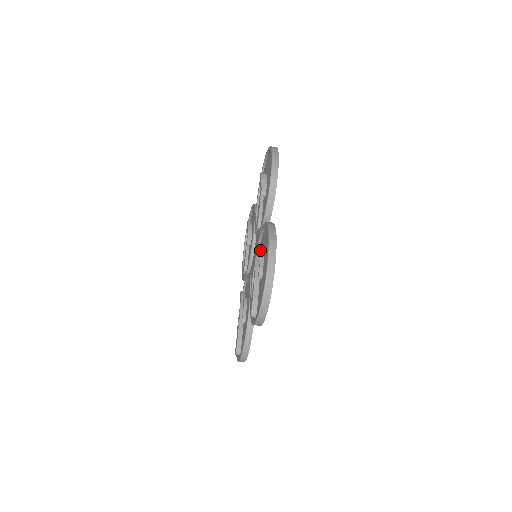
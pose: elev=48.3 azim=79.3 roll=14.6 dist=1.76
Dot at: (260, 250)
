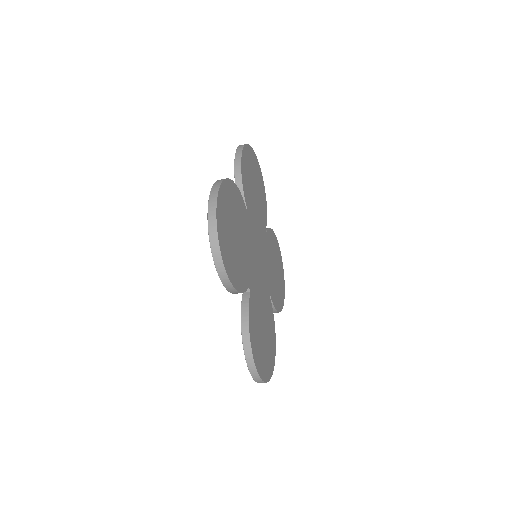
Dot at: occluded
